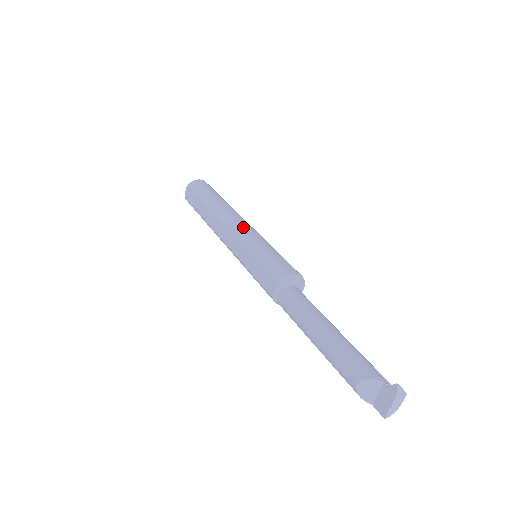
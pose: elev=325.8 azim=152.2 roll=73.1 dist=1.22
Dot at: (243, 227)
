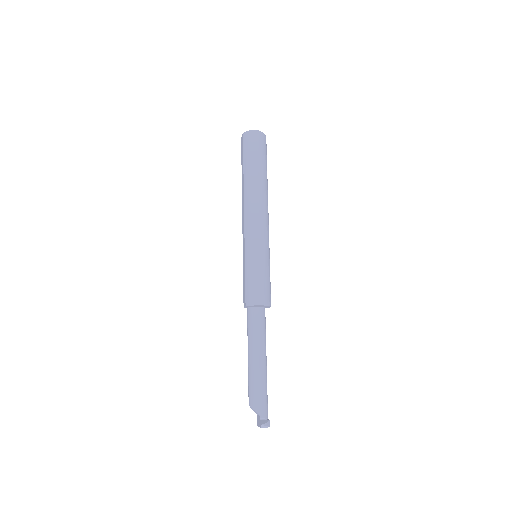
Dot at: (254, 230)
